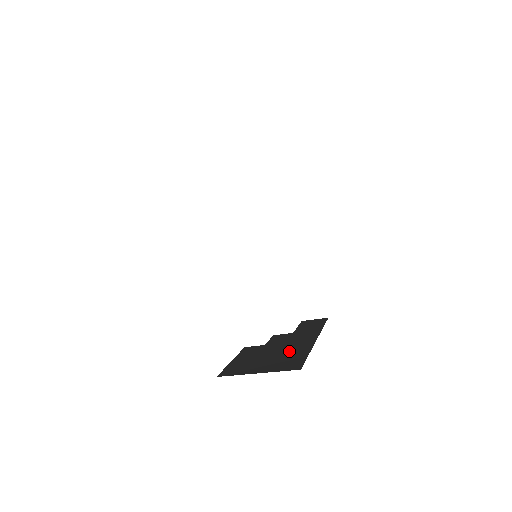
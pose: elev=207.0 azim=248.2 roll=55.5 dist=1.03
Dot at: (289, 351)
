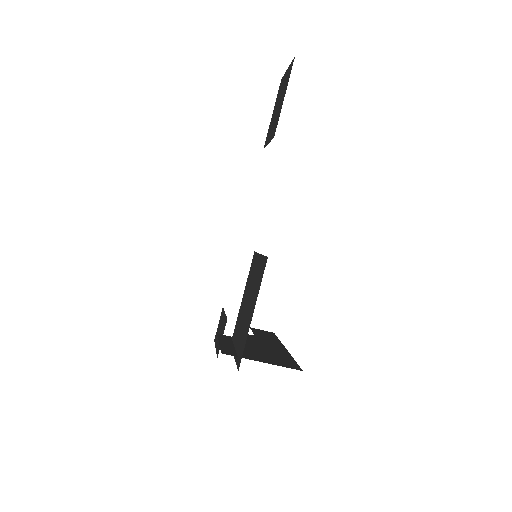
Dot at: (272, 351)
